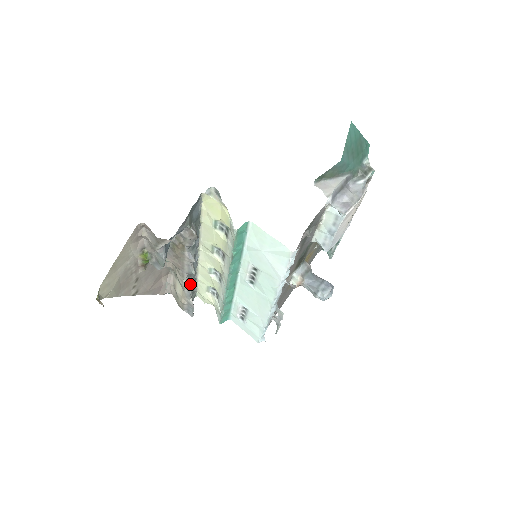
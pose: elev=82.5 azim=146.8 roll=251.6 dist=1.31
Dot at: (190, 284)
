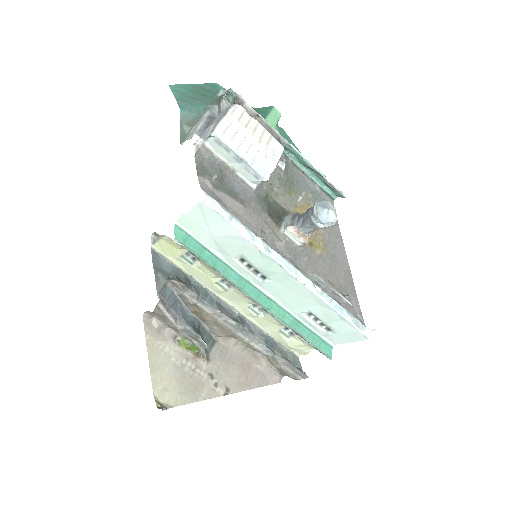
Dot at: (260, 342)
